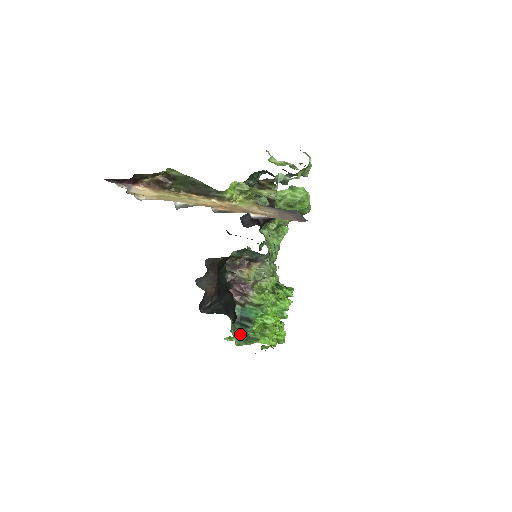
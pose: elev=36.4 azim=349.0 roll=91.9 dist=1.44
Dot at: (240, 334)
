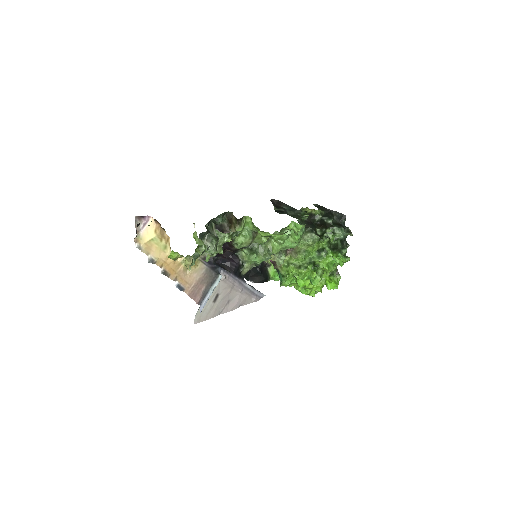
Dot at: occluded
